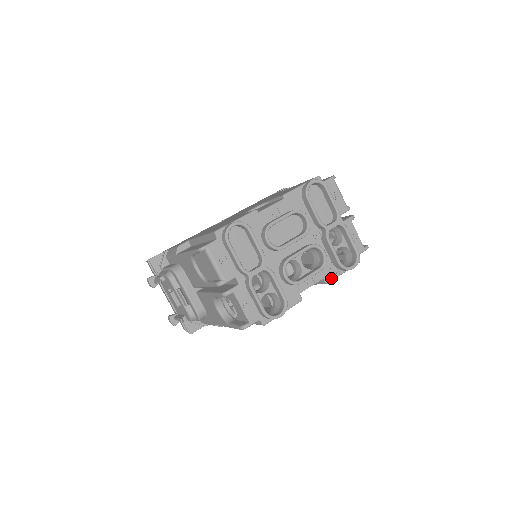
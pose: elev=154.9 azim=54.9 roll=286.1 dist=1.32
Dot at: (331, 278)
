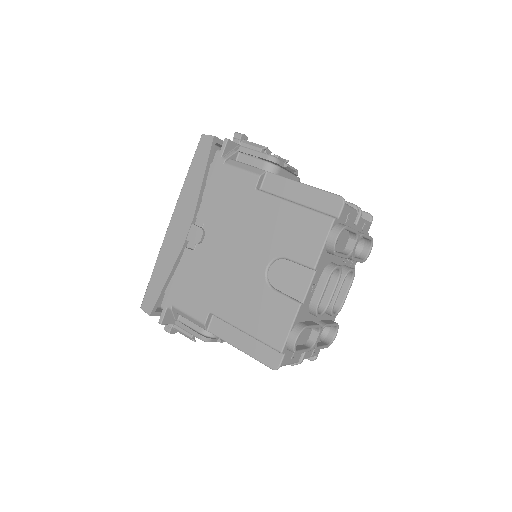
Dot at: occluded
